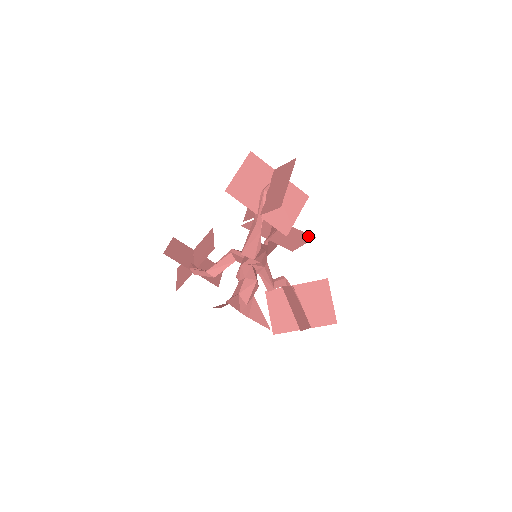
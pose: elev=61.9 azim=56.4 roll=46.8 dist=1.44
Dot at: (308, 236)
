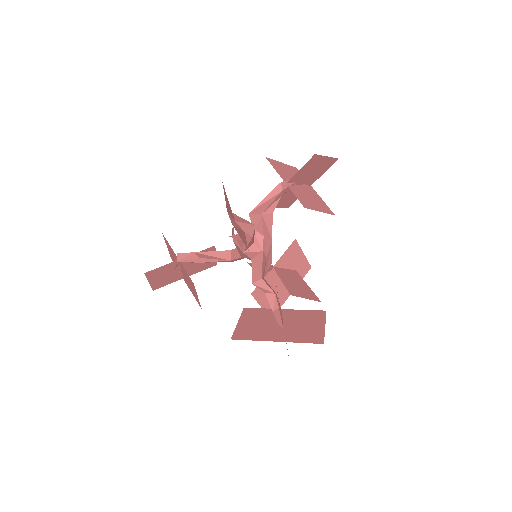
Dot at: (314, 298)
